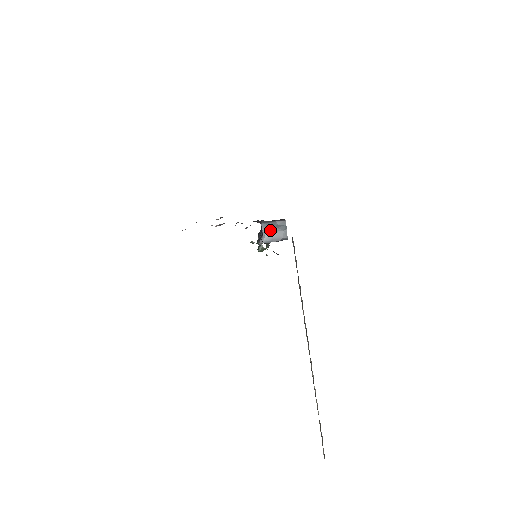
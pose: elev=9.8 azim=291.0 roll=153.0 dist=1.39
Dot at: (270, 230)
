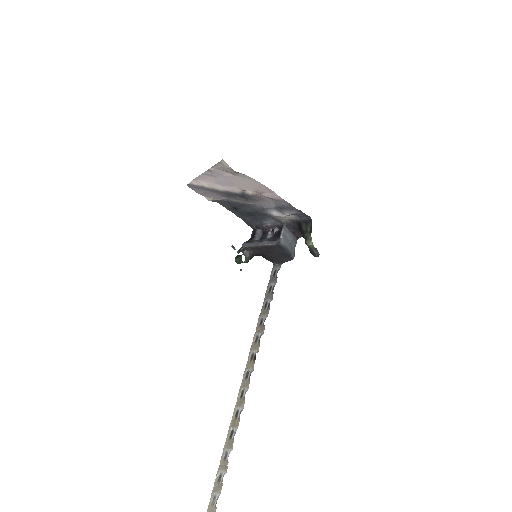
Dot at: (286, 238)
